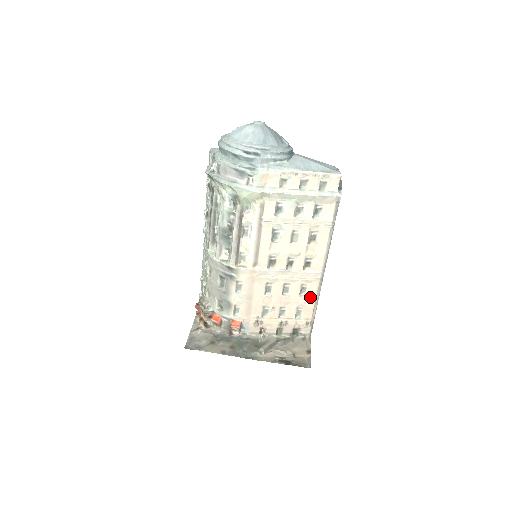
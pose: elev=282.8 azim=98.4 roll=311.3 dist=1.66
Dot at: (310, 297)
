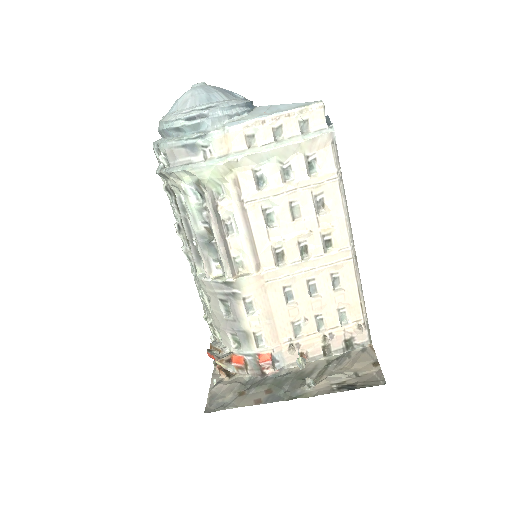
Dot at: (349, 288)
